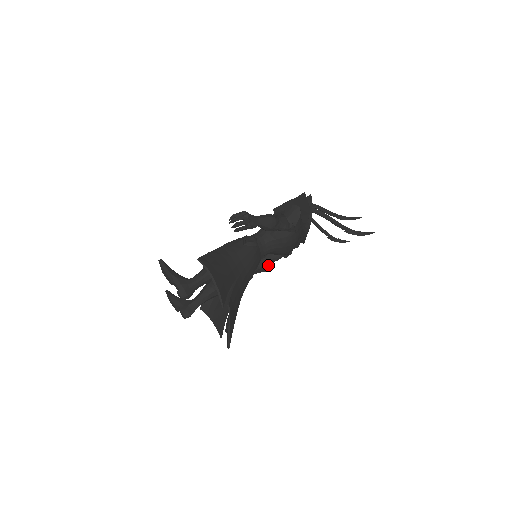
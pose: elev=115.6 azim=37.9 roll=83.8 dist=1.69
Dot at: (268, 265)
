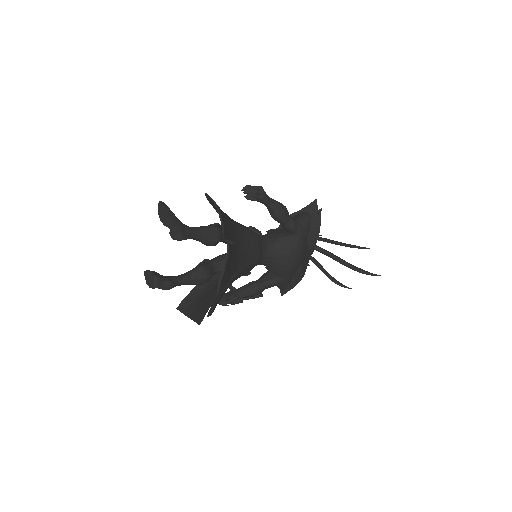
Dot at: (263, 288)
